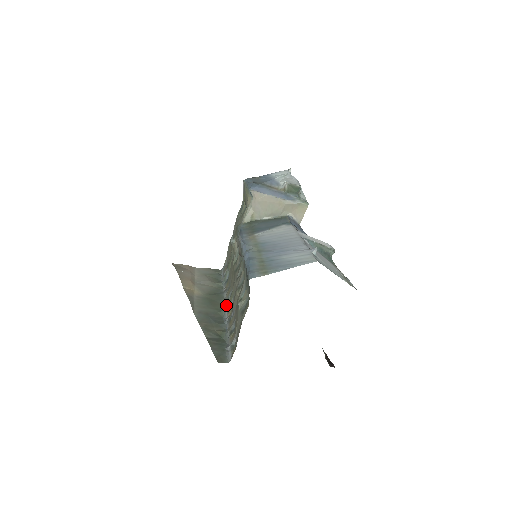
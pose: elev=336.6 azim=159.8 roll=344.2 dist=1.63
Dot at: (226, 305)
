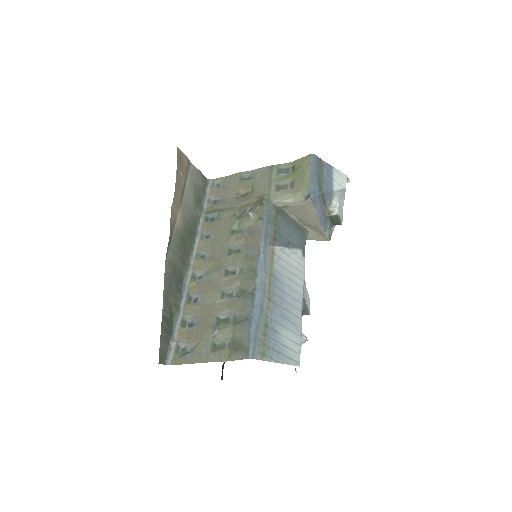
Dot at: (193, 261)
